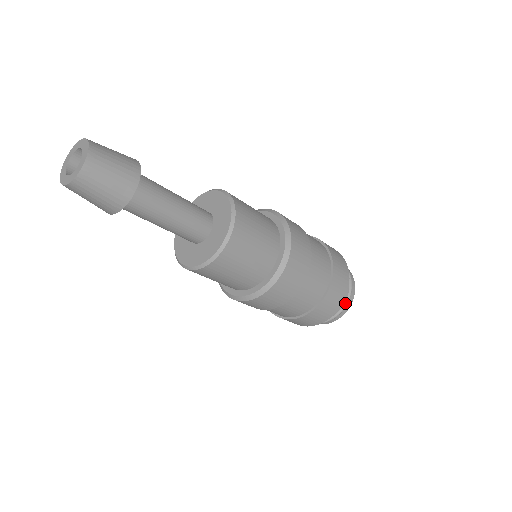
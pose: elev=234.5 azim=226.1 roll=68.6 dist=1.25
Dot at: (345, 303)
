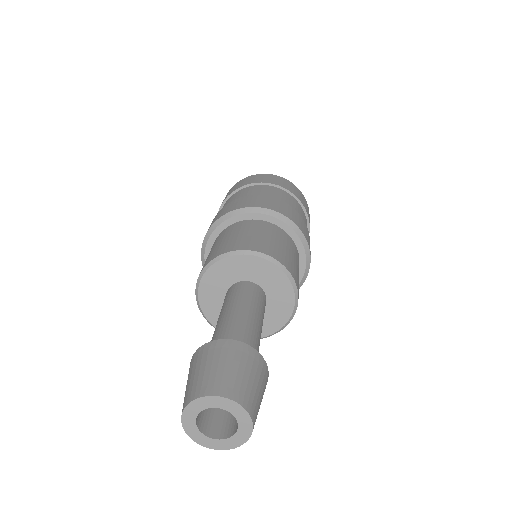
Dot at: occluded
